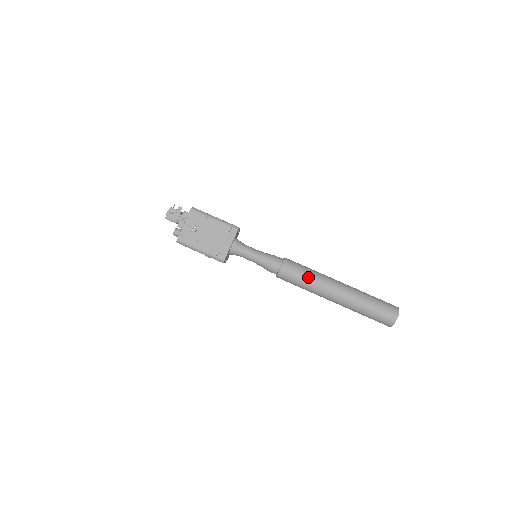
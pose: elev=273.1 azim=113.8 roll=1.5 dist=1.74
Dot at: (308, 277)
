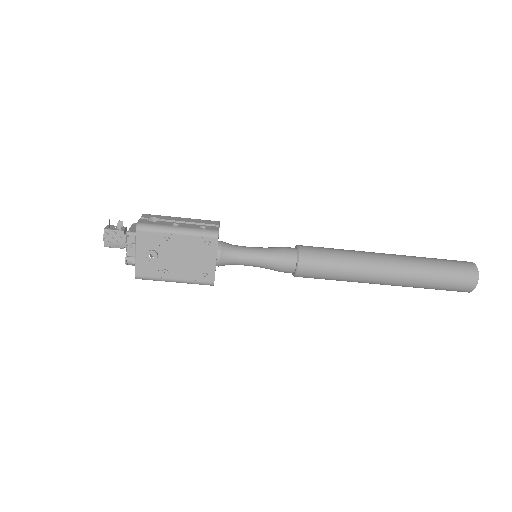
Dot at: (340, 269)
